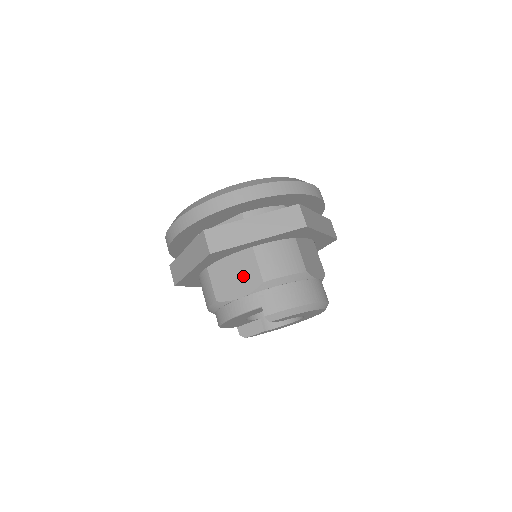
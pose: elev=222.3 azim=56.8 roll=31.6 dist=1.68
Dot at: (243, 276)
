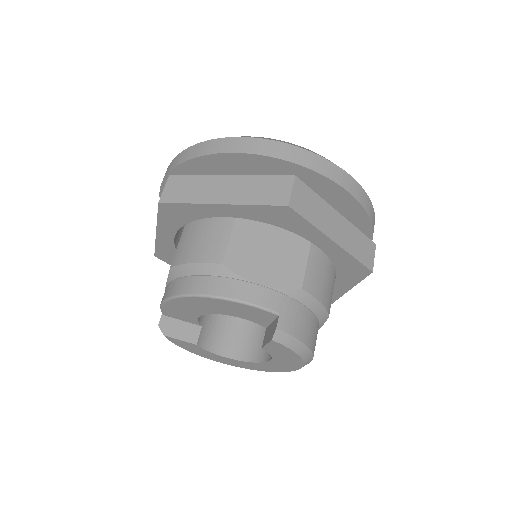
Dot at: (279, 263)
